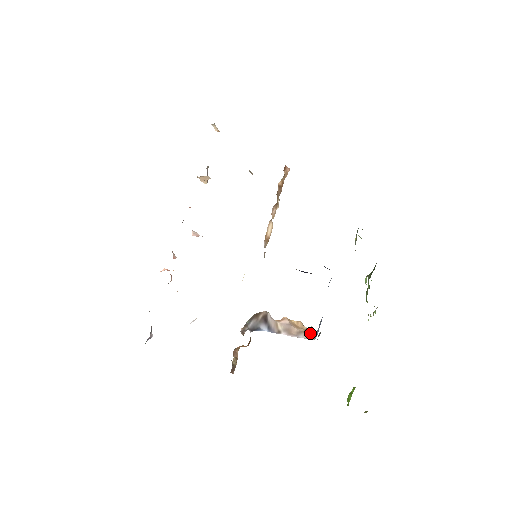
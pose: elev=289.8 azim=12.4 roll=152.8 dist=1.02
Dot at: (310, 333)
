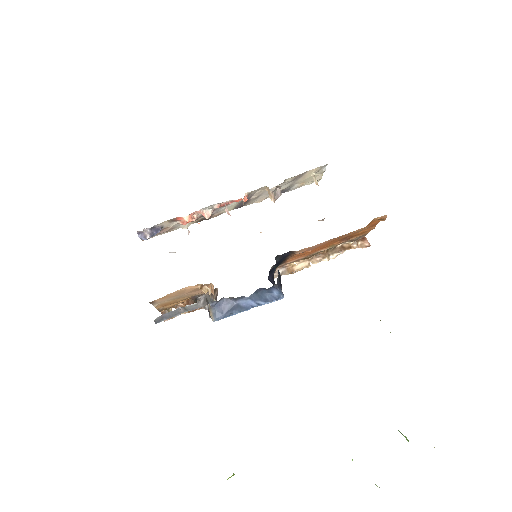
Dot at: occluded
